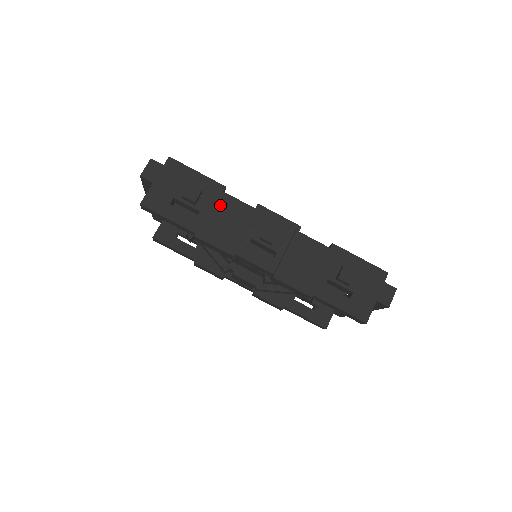
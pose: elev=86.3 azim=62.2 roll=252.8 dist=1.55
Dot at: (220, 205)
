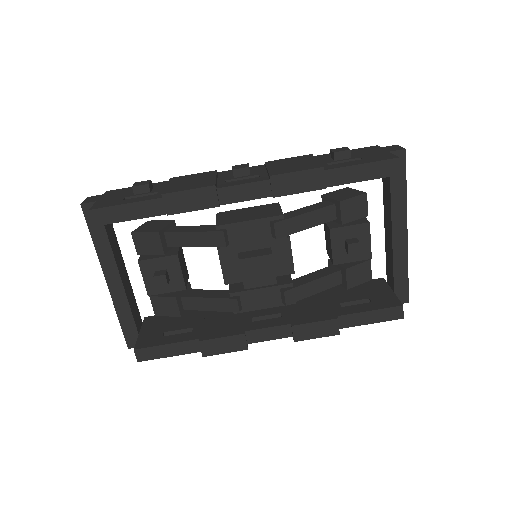
Dot at: (176, 180)
